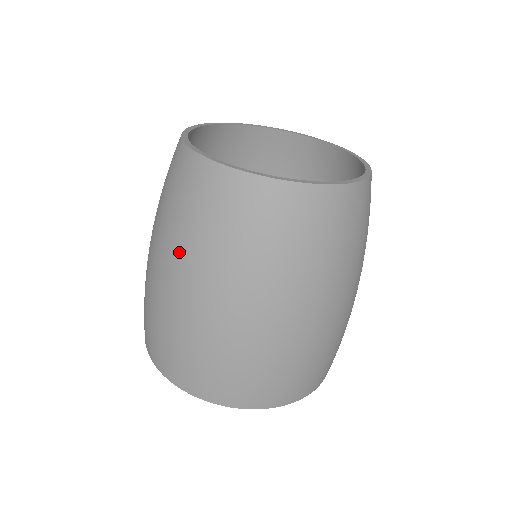
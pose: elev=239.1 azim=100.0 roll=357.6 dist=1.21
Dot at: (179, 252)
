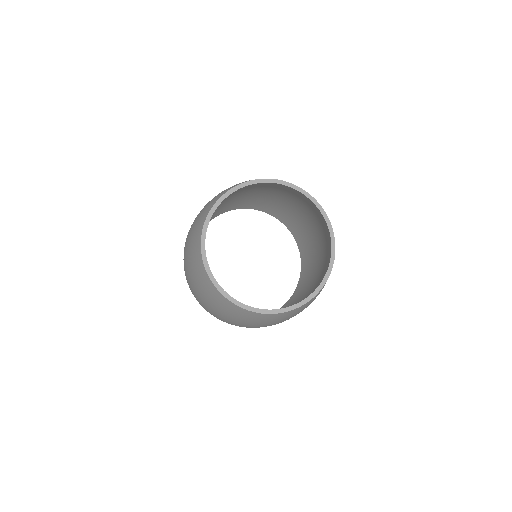
Dot at: (205, 302)
